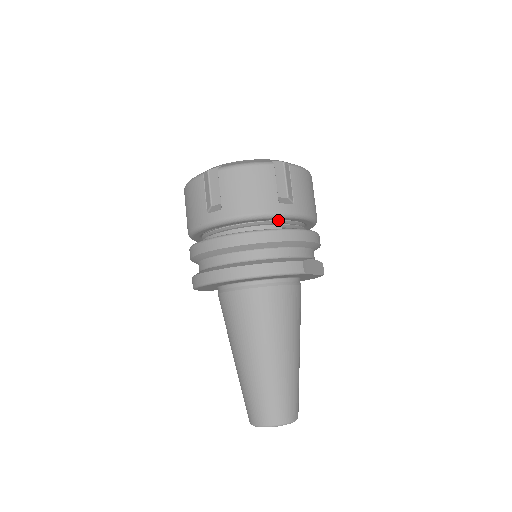
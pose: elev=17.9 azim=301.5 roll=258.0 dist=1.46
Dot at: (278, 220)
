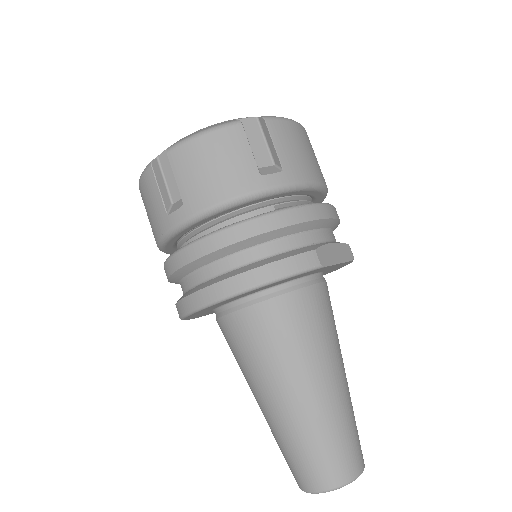
Dot at: (267, 200)
